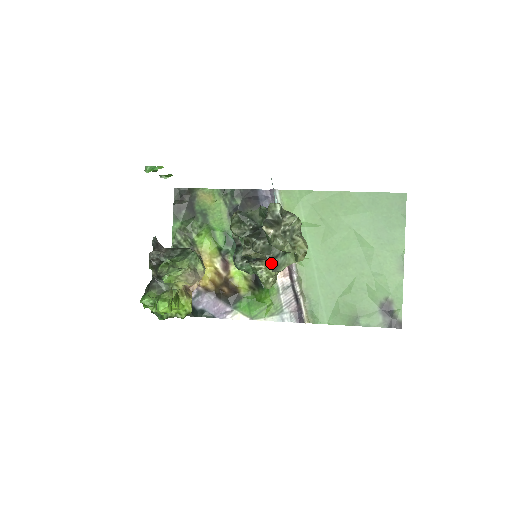
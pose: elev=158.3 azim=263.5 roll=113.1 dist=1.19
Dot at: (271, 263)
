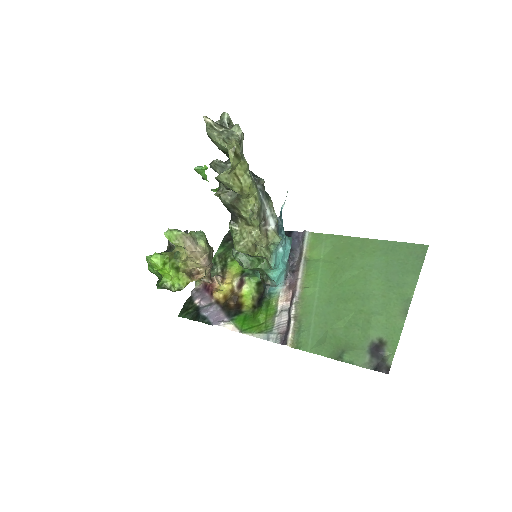
Dot at: occluded
